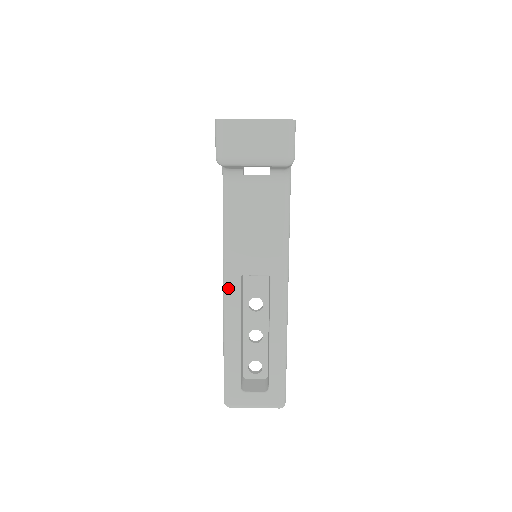
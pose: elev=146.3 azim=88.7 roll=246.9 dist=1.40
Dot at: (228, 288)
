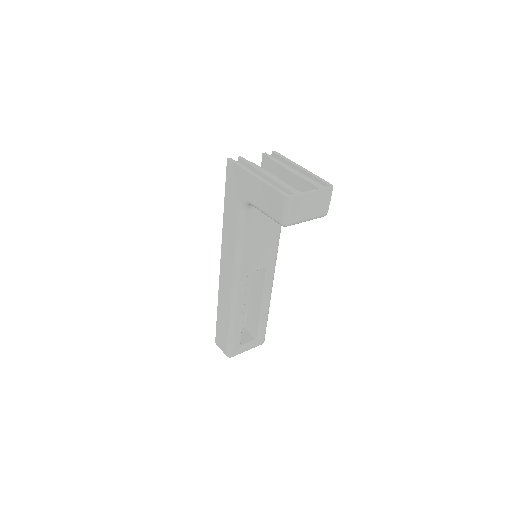
Dot at: (238, 285)
